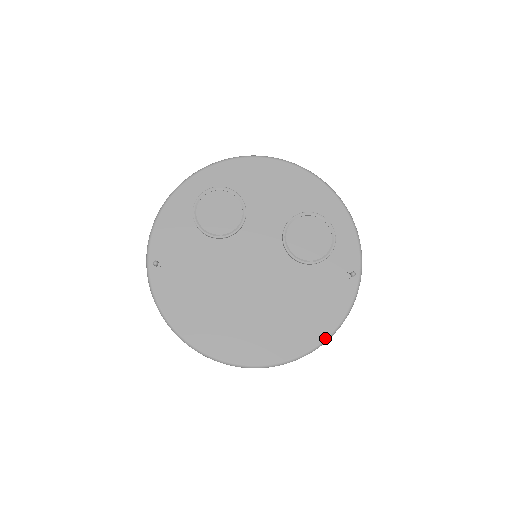
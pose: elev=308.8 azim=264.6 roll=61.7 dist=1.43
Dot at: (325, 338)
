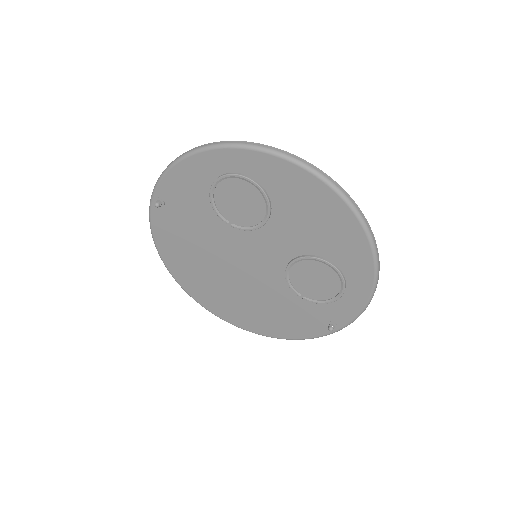
Dot at: (276, 337)
